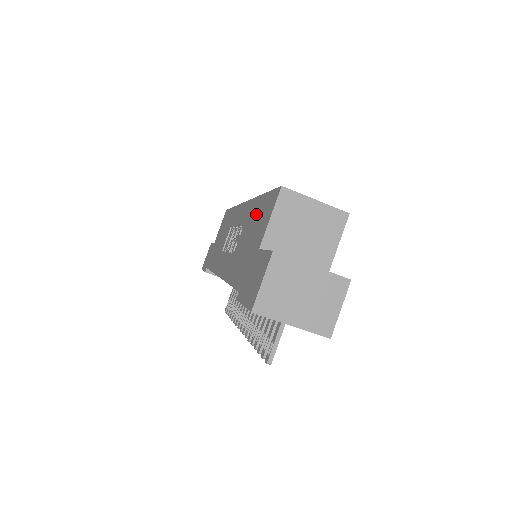
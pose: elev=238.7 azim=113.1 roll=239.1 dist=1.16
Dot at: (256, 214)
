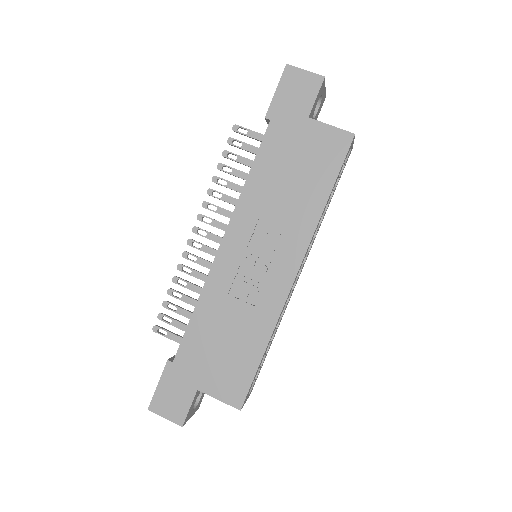
Dot at: (245, 350)
